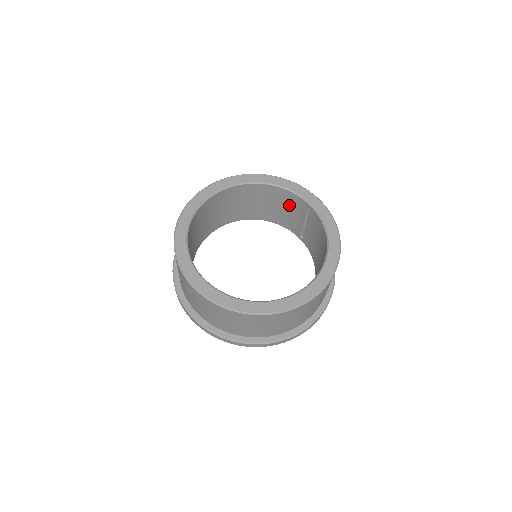
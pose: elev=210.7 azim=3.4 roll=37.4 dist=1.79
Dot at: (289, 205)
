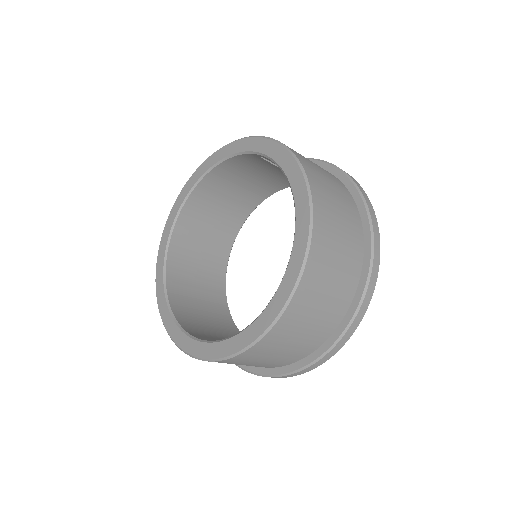
Dot at: (255, 167)
